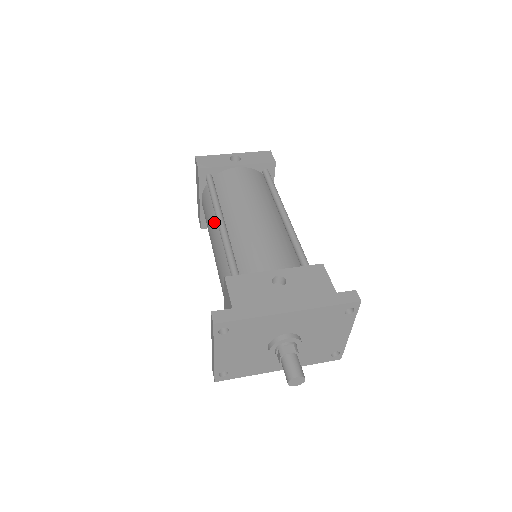
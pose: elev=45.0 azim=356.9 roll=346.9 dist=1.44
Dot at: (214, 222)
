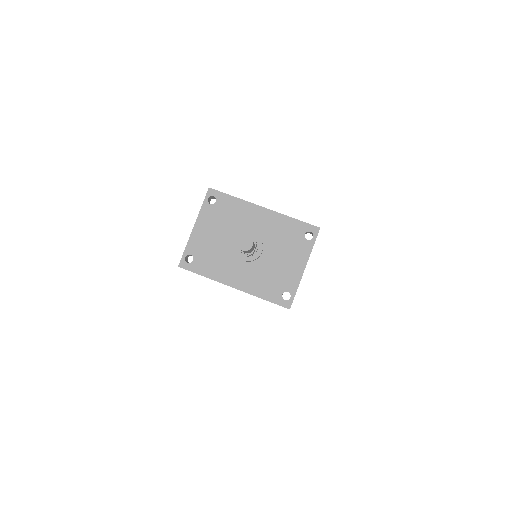
Dot at: occluded
